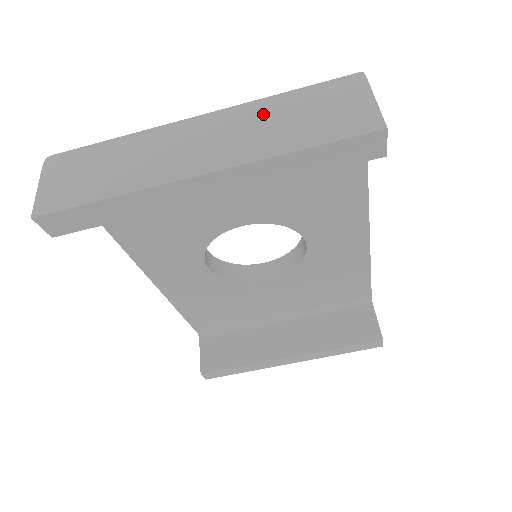
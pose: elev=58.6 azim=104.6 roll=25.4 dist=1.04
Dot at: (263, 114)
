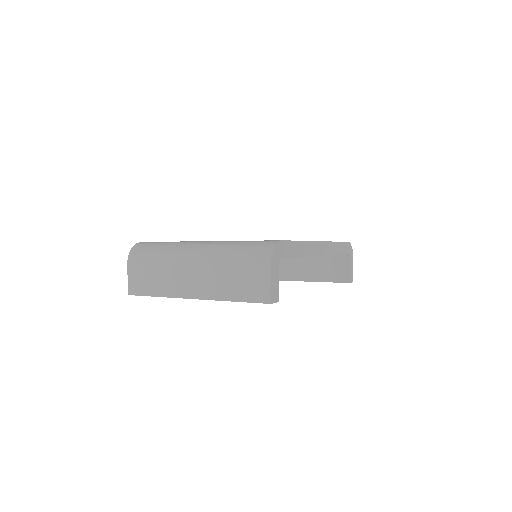
Dot at: (222, 269)
